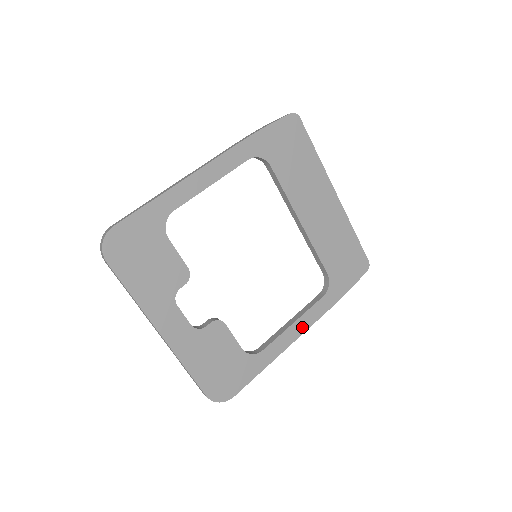
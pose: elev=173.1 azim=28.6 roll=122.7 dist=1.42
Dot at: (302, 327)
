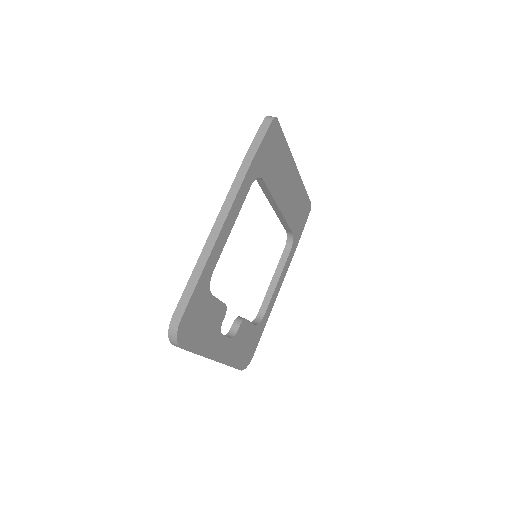
Dot at: (281, 281)
